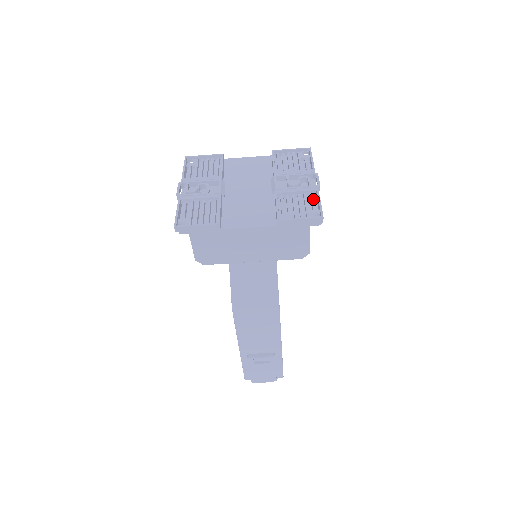
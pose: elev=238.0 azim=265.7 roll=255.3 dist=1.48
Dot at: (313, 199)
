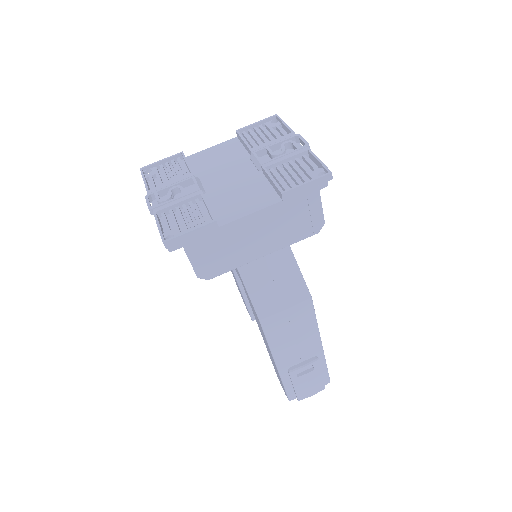
Dot at: (308, 160)
